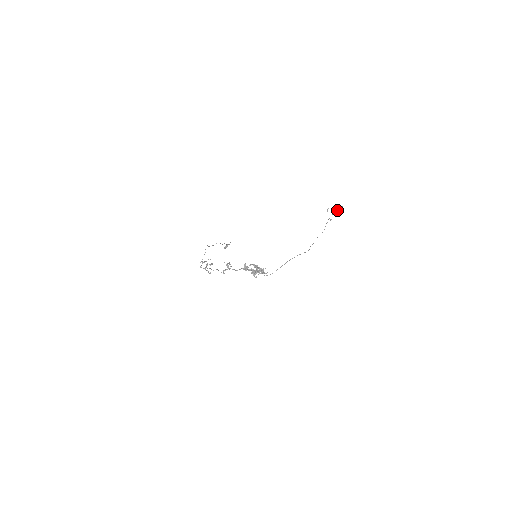
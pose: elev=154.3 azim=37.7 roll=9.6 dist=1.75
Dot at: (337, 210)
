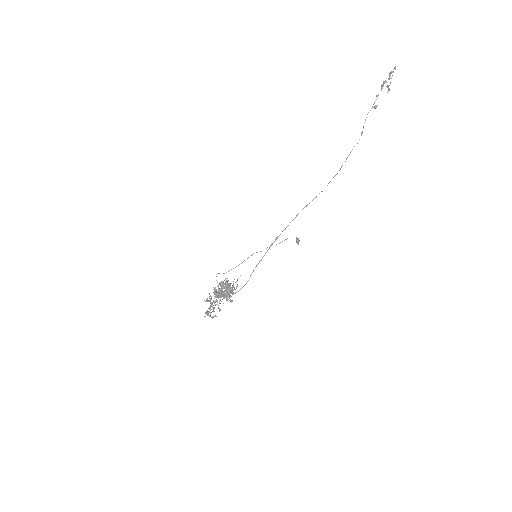
Dot at: (383, 82)
